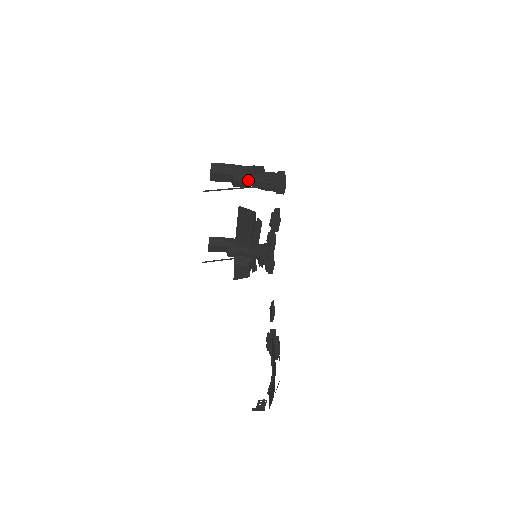
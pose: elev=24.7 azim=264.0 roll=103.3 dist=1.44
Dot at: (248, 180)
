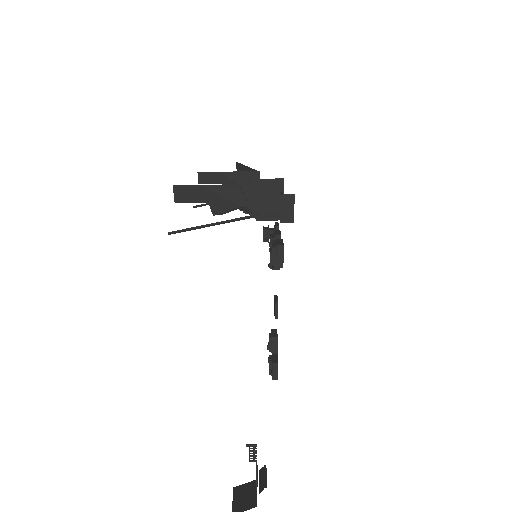
Dot at: (235, 209)
